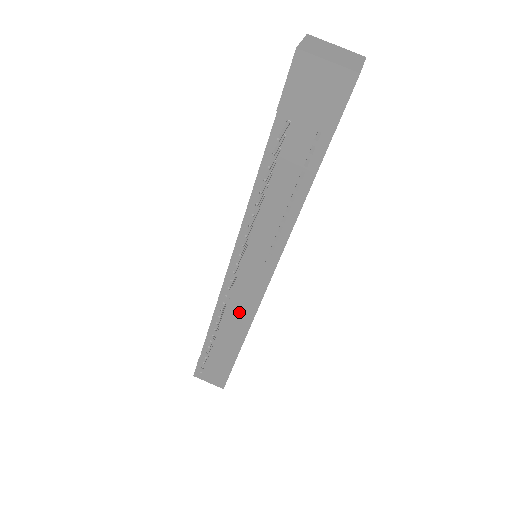
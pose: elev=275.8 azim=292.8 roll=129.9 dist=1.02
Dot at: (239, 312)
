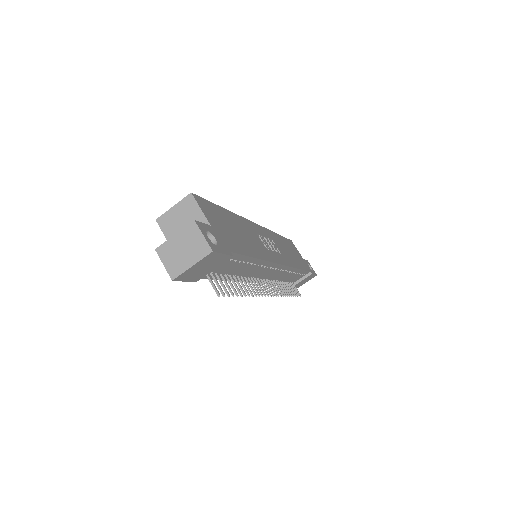
Dot at: (283, 274)
